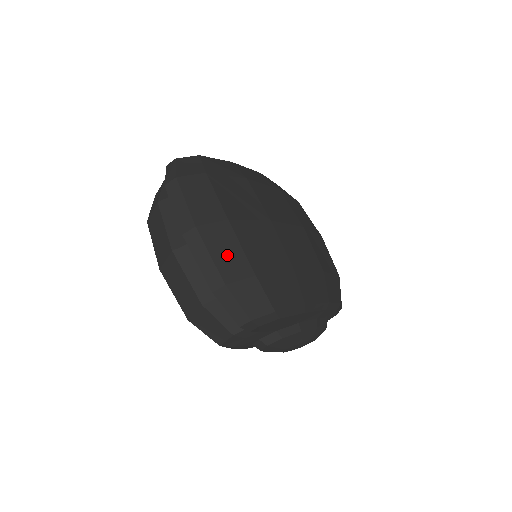
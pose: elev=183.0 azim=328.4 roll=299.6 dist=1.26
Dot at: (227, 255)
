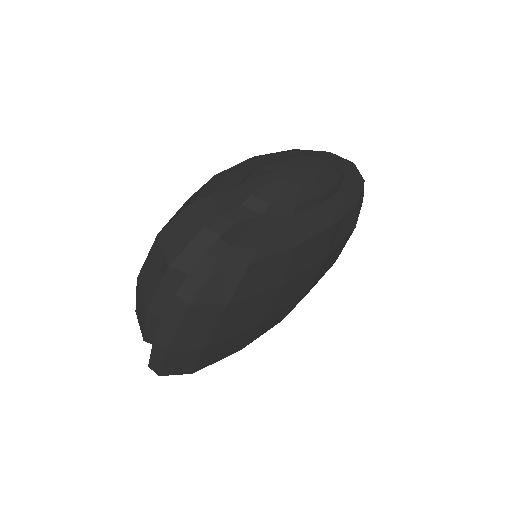
Dot at: (179, 365)
